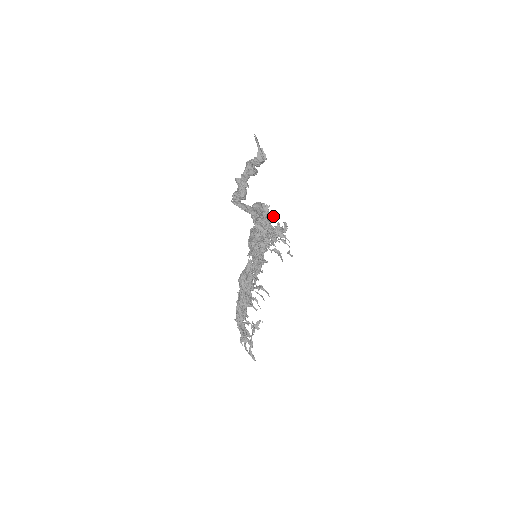
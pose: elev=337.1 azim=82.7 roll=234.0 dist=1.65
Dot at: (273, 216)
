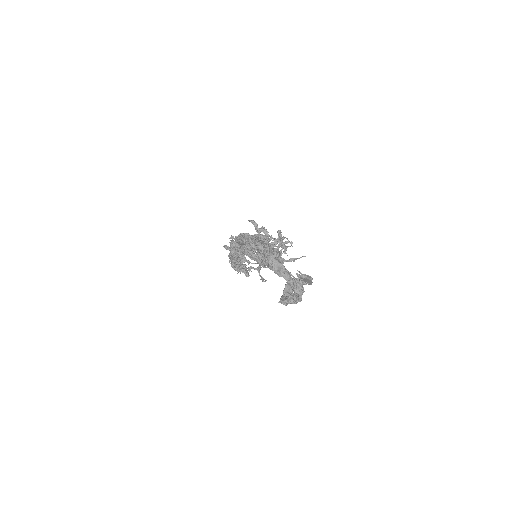
Dot at: (278, 247)
